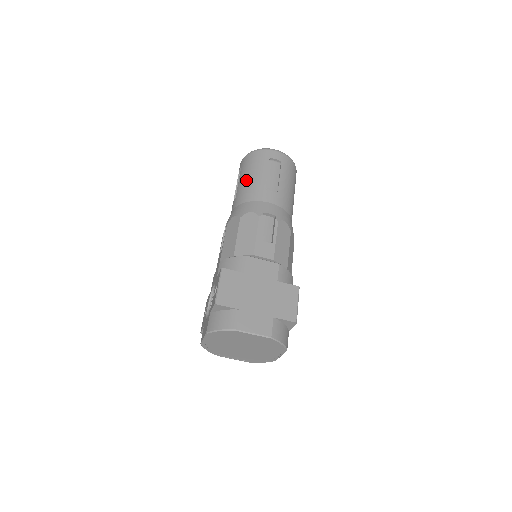
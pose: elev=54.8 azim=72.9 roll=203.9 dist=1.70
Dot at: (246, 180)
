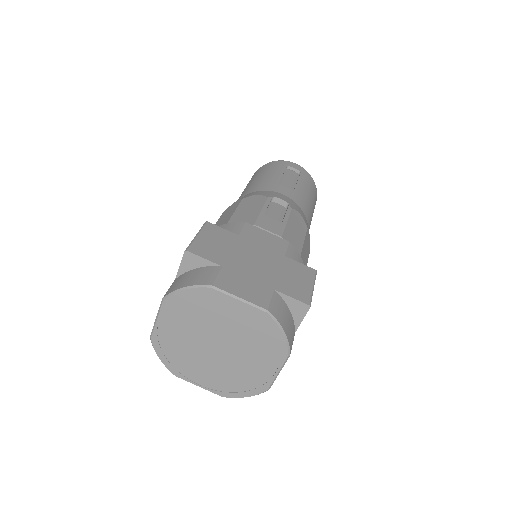
Dot at: (255, 180)
